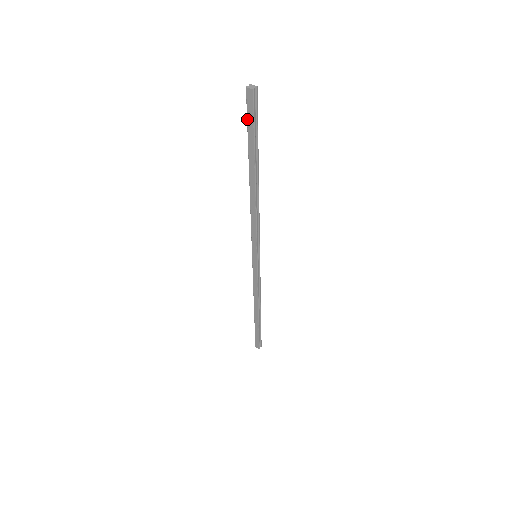
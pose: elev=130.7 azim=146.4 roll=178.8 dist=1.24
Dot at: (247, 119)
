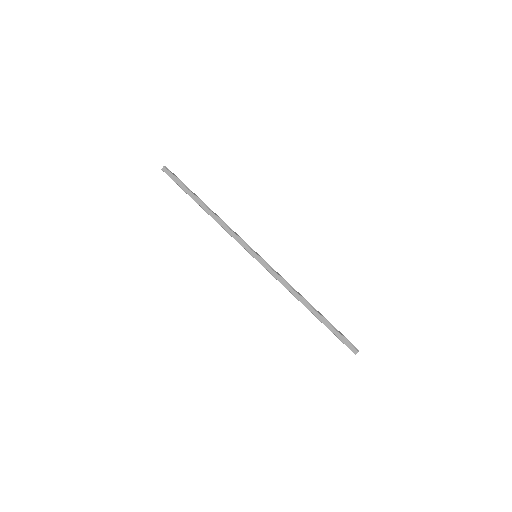
Dot at: (174, 181)
